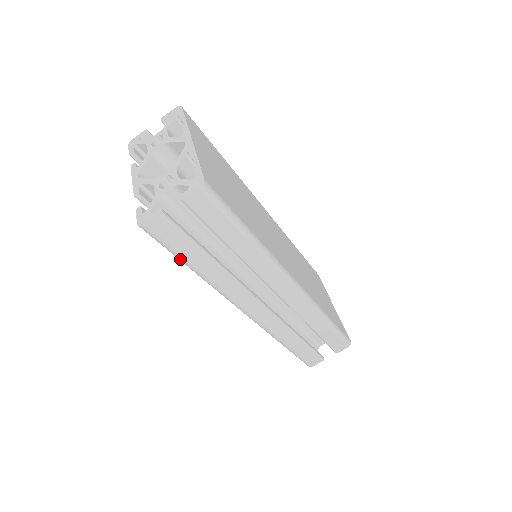
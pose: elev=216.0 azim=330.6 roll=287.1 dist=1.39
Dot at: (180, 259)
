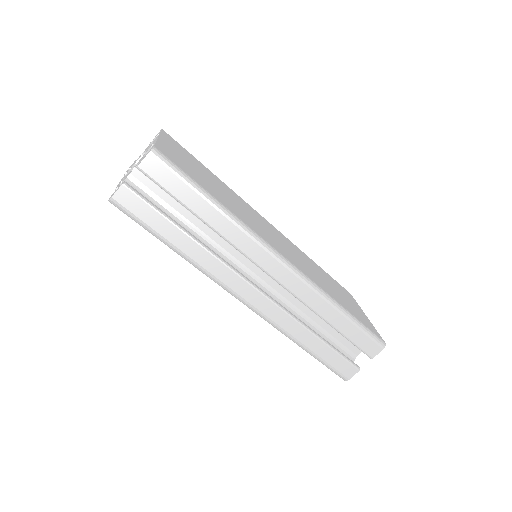
Dot at: (155, 235)
